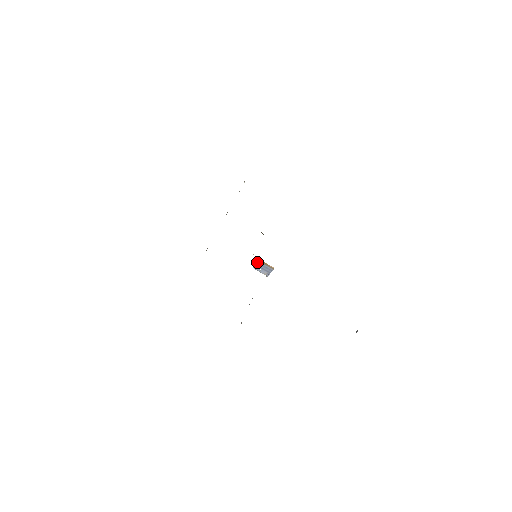
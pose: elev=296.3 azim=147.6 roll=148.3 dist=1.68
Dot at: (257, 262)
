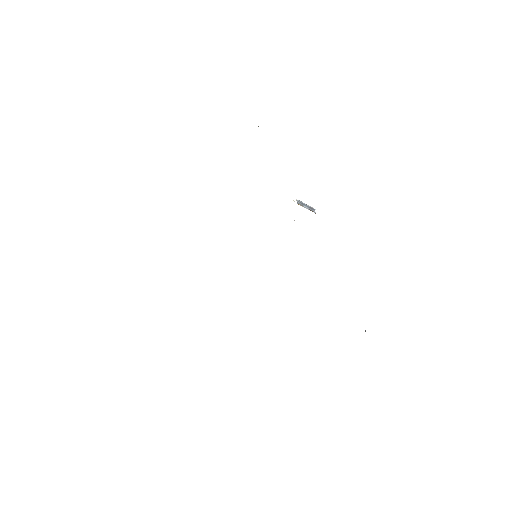
Dot at: (298, 202)
